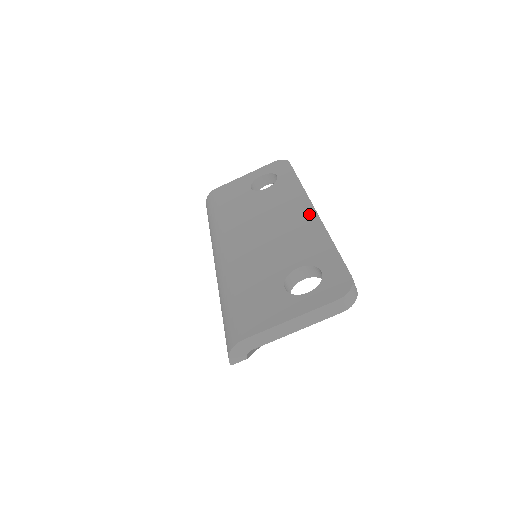
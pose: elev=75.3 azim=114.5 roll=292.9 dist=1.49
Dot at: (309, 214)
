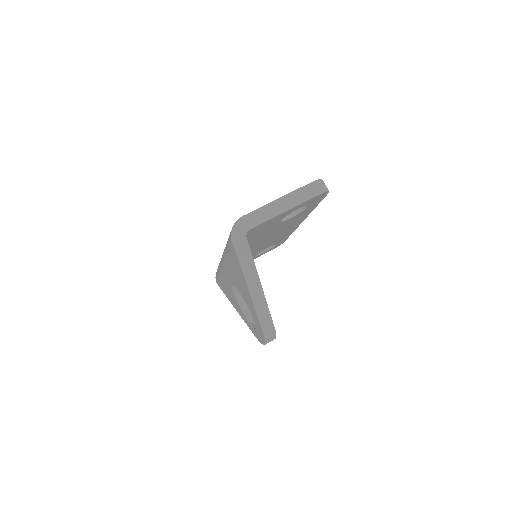
Dot at: occluded
